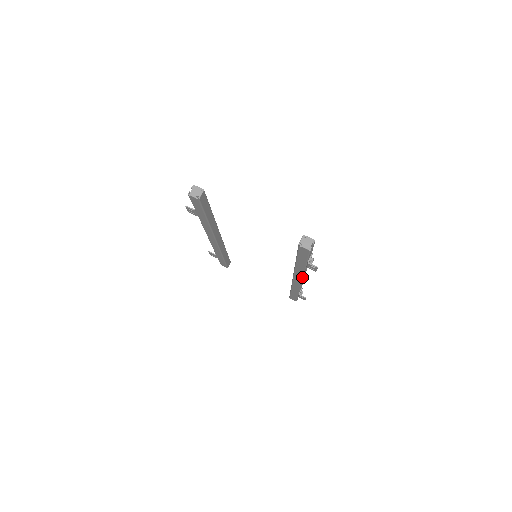
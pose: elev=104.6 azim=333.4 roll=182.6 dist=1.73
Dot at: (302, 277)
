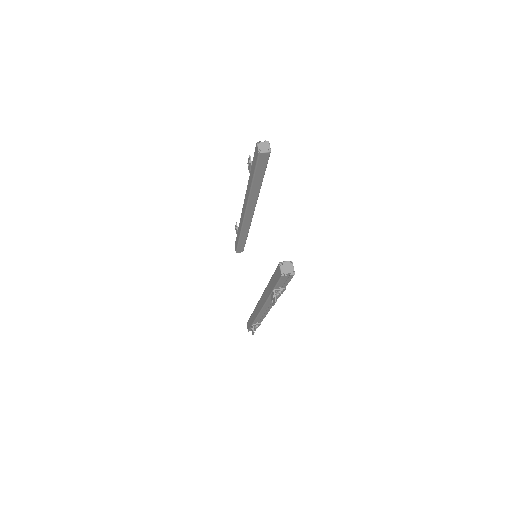
Dot at: (264, 305)
